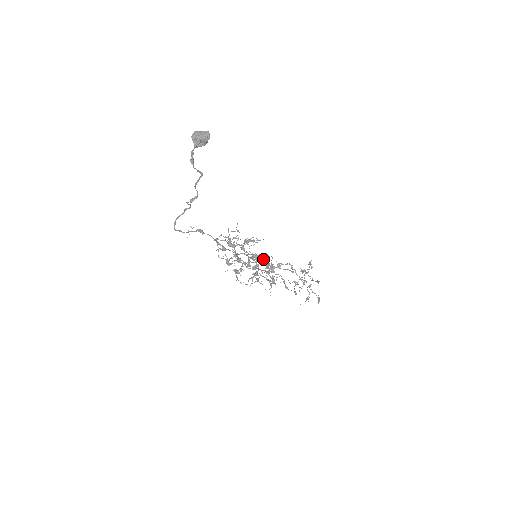
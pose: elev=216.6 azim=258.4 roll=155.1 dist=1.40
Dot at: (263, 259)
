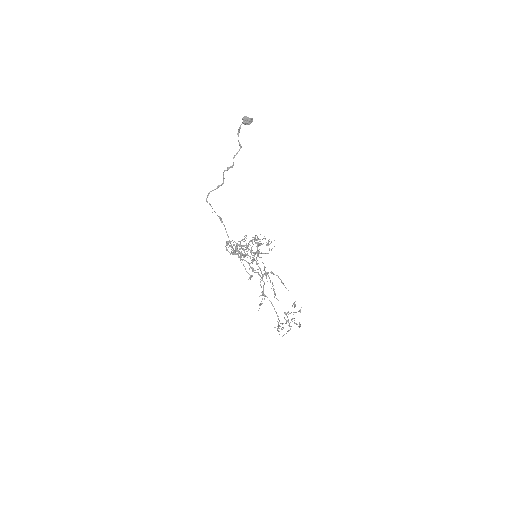
Dot at: occluded
